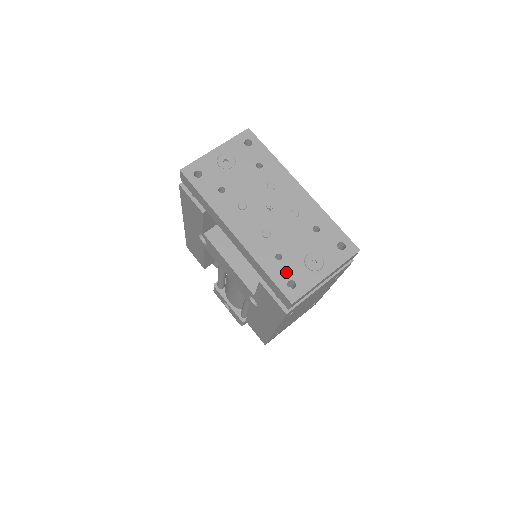
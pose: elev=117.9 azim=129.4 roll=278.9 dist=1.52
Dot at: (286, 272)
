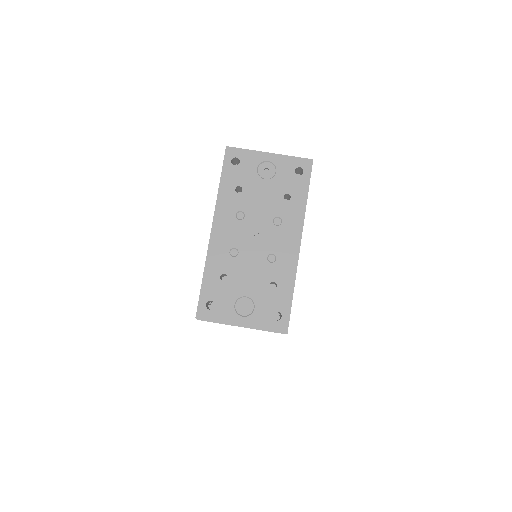
Dot at: (217, 293)
